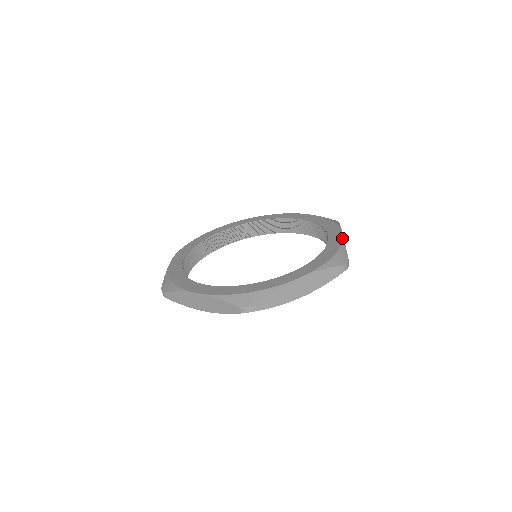
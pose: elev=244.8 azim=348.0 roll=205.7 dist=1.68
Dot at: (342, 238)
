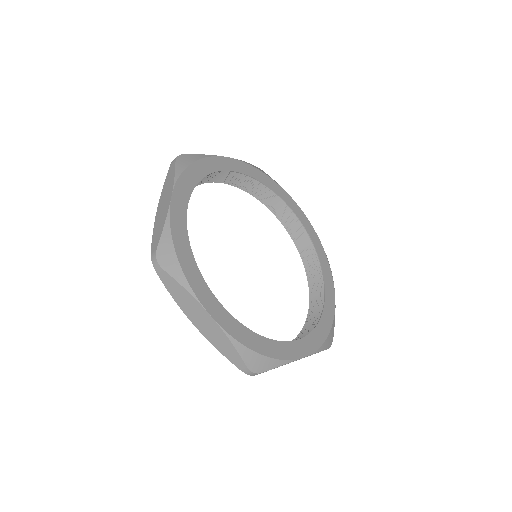
Dot at: (295, 358)
